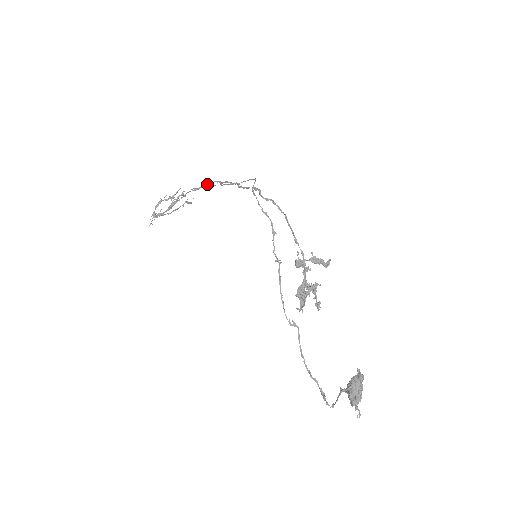
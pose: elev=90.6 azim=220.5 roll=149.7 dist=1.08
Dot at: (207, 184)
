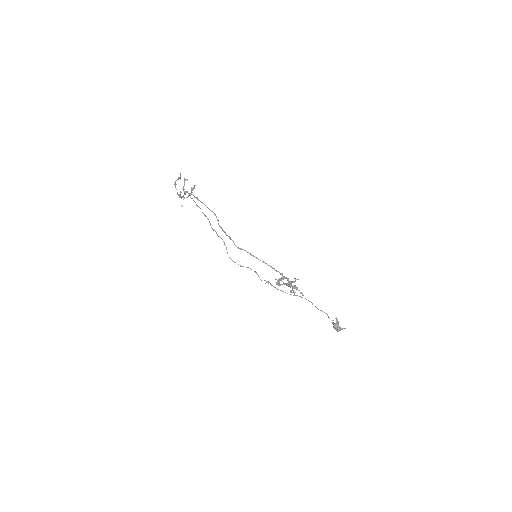
Dot at: occluded
